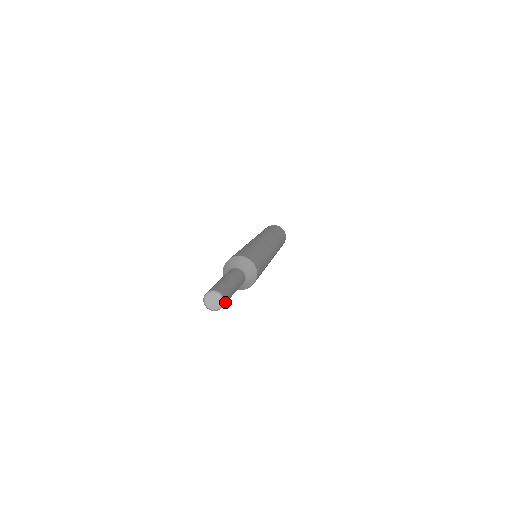
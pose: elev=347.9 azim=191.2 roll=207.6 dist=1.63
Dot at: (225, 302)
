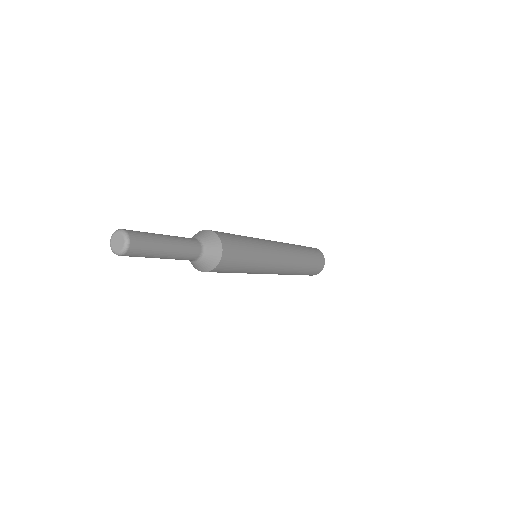
Dot at: (135, 242)
